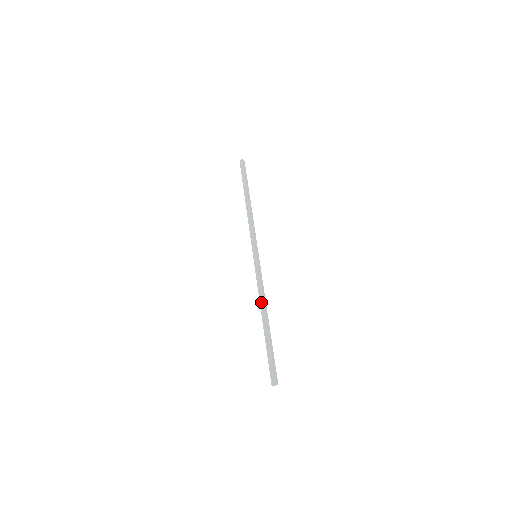
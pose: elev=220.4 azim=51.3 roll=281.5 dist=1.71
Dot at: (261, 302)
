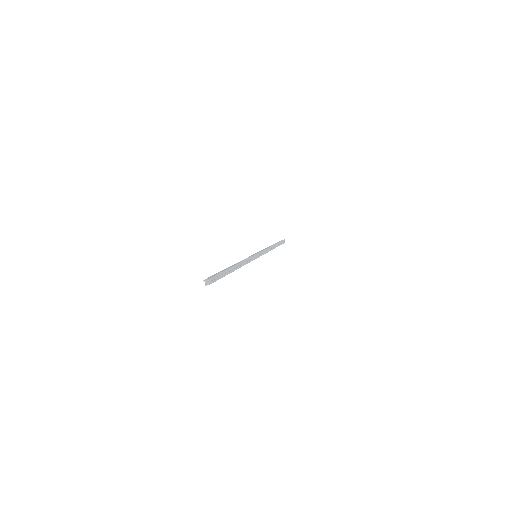
Dot at: occluded
